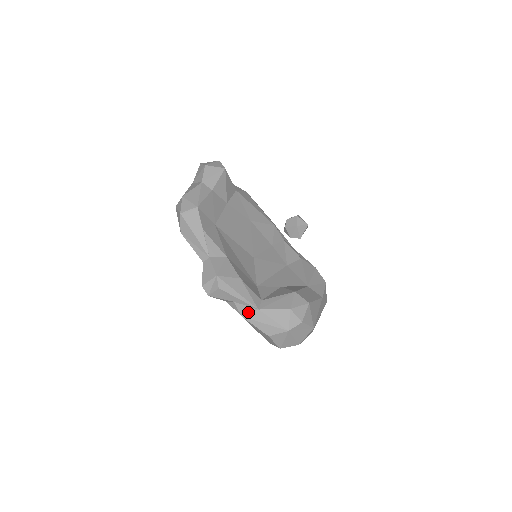
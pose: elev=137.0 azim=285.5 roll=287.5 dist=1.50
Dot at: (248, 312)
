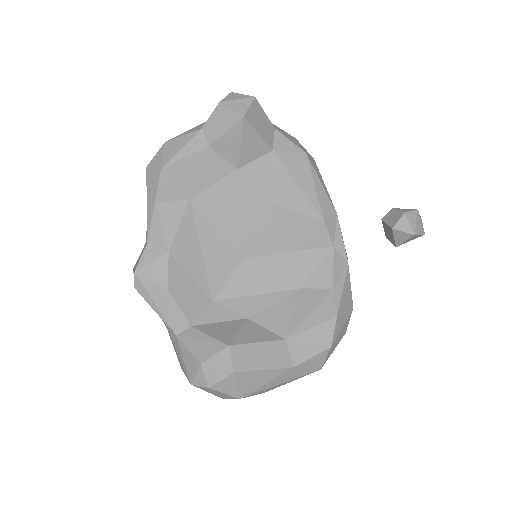
Dot at: (170, 329)
